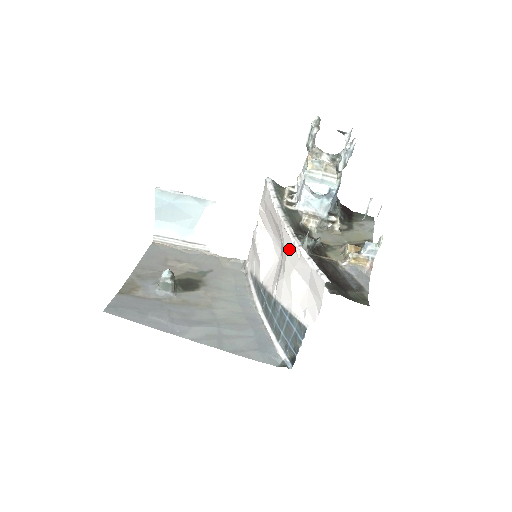
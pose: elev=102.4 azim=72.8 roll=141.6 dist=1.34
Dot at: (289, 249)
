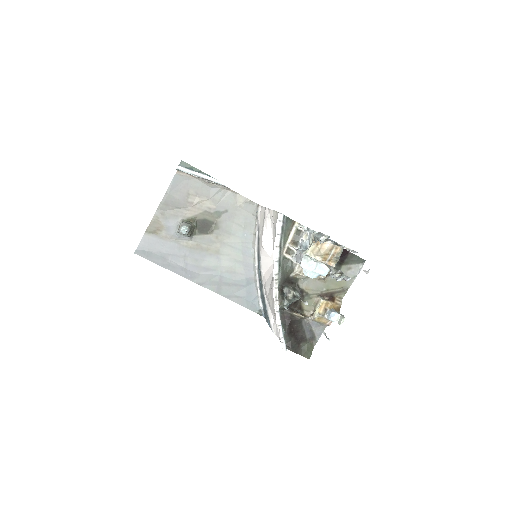
Dot at: (272, 299)
